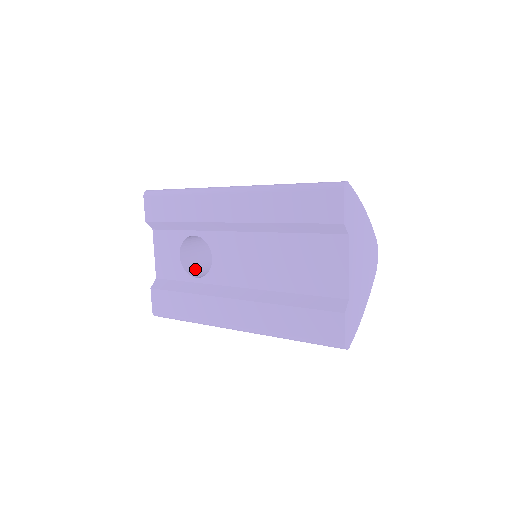
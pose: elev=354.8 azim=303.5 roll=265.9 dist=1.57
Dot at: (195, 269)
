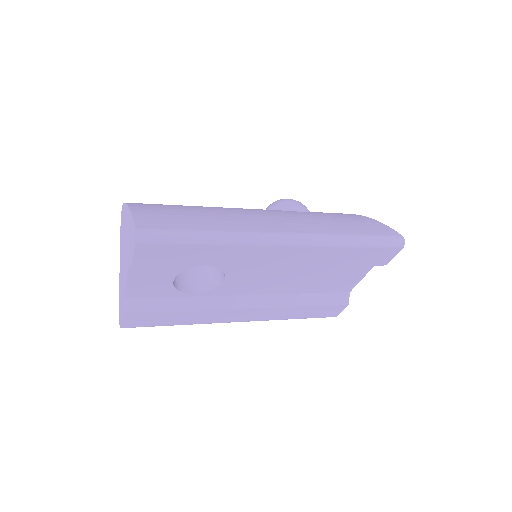
Dot at: (177, 276)
